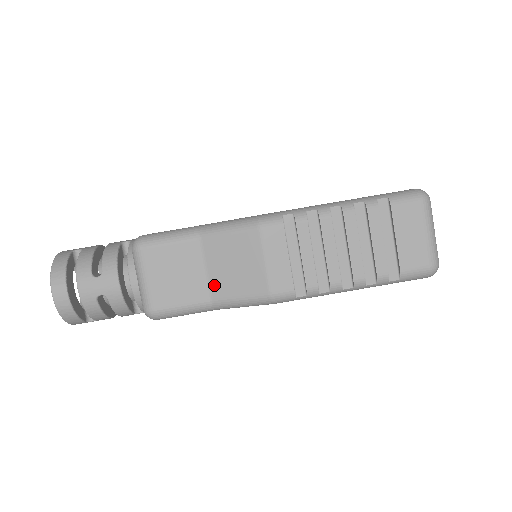
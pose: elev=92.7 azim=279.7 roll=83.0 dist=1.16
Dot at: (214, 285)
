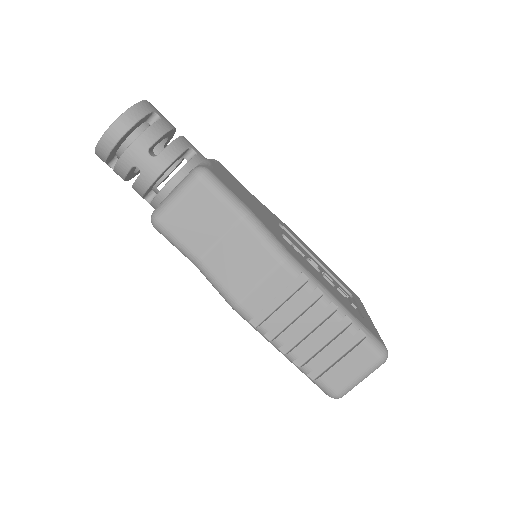
Dot at: (213, 254)
